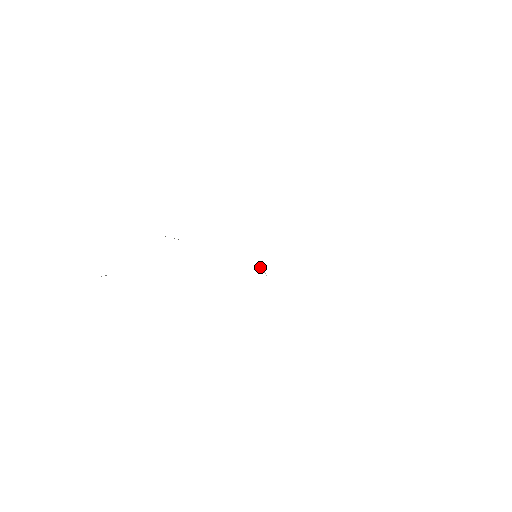
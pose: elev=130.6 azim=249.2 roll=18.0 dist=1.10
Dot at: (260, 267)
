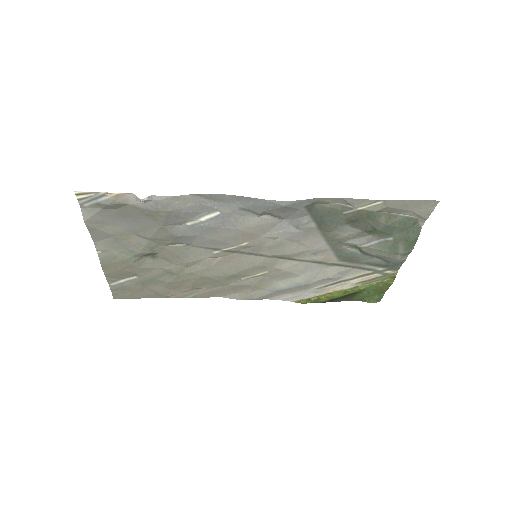
Dot at: (268, 242)
